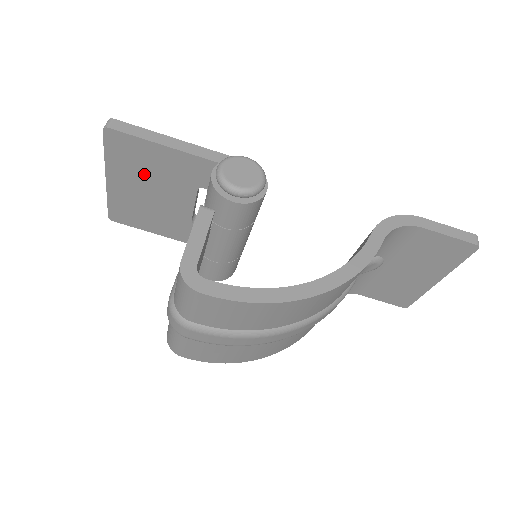
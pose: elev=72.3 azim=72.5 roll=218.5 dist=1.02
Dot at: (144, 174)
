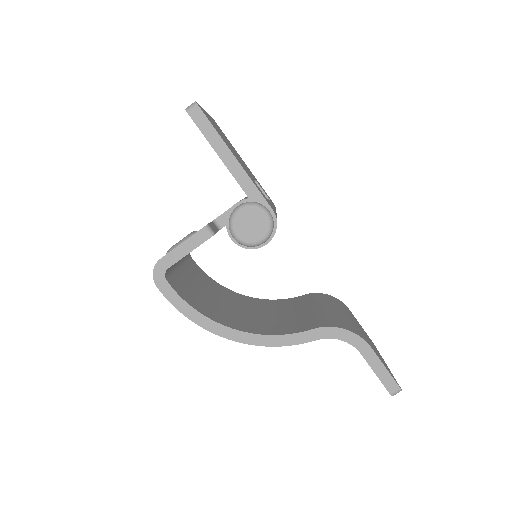
Dot at: occluded
